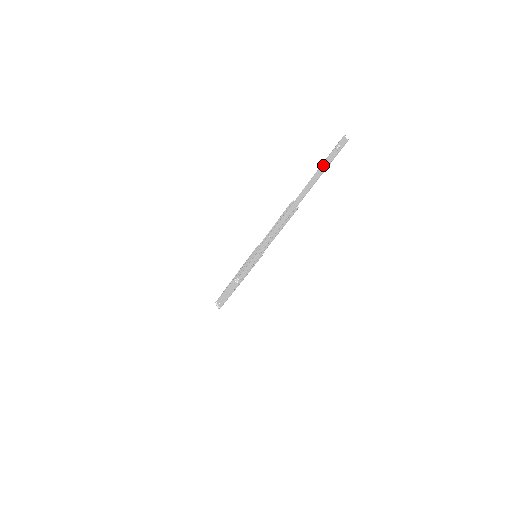
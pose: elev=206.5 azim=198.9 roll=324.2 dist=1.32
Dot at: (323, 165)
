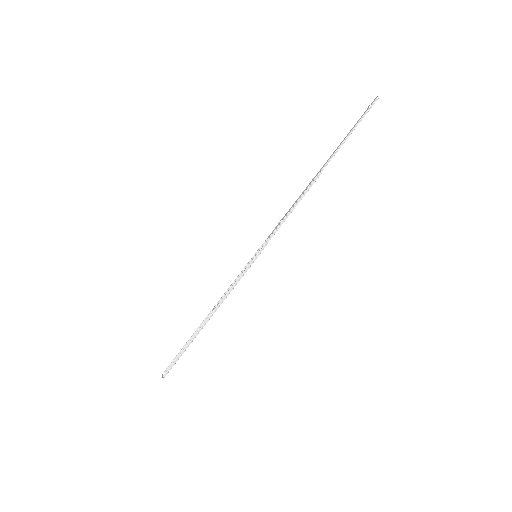
Dot at: (355, 124)
